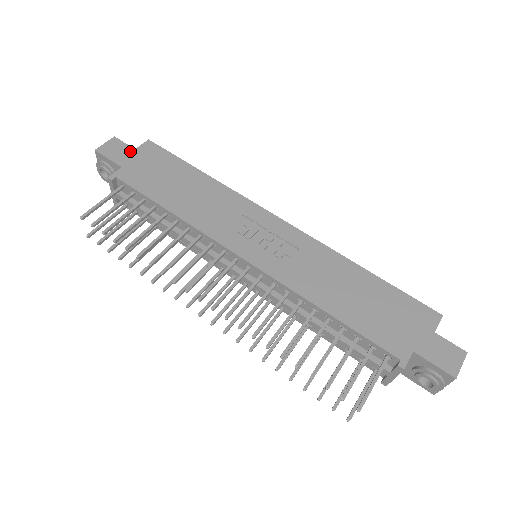
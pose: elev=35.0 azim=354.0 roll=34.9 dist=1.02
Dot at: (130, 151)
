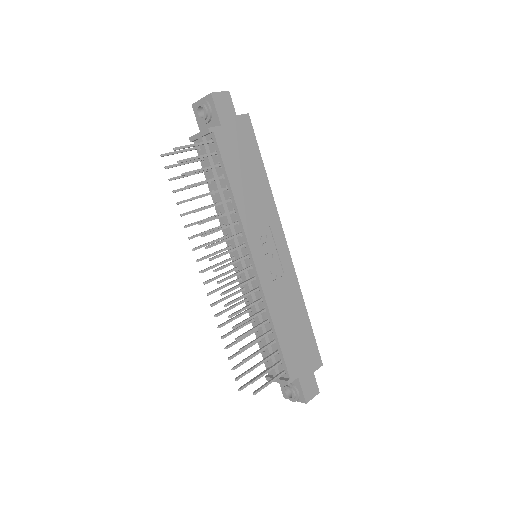
Dot at: (233, 114)
